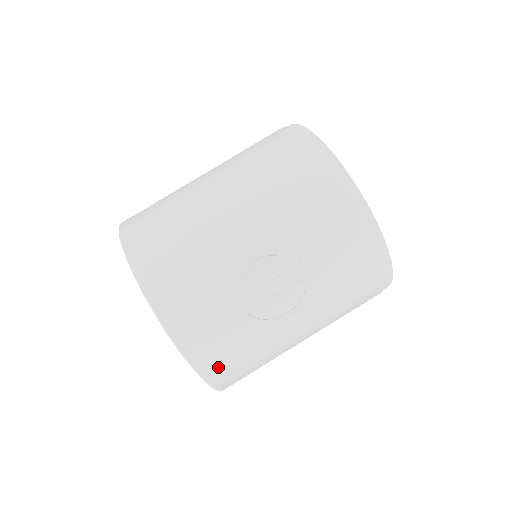
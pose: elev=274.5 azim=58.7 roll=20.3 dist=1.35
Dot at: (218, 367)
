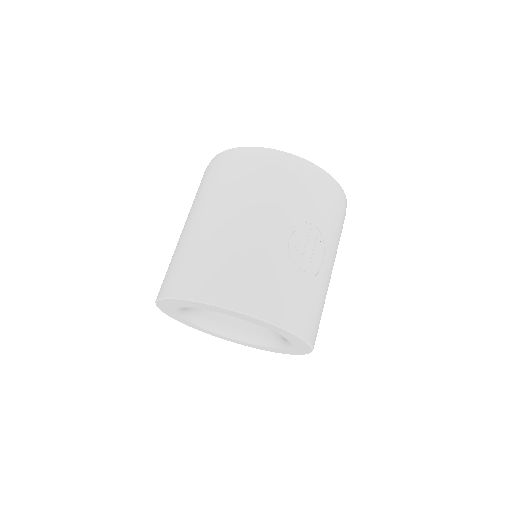
Dot at: (312, 328)
